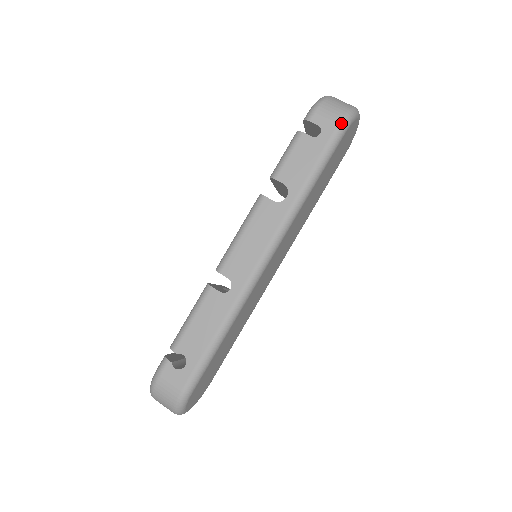
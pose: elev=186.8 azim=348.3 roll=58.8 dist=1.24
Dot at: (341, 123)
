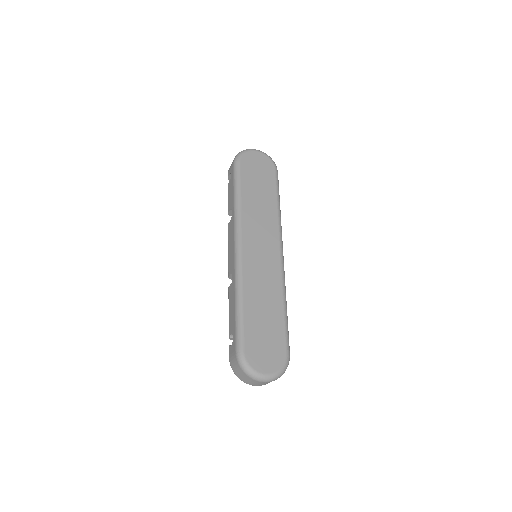
Dot at: (234, 161)
